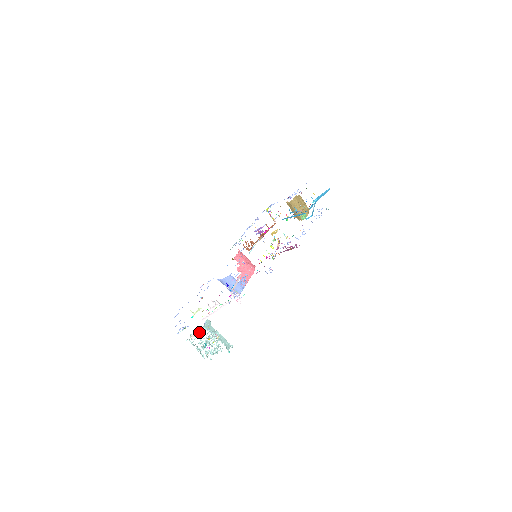
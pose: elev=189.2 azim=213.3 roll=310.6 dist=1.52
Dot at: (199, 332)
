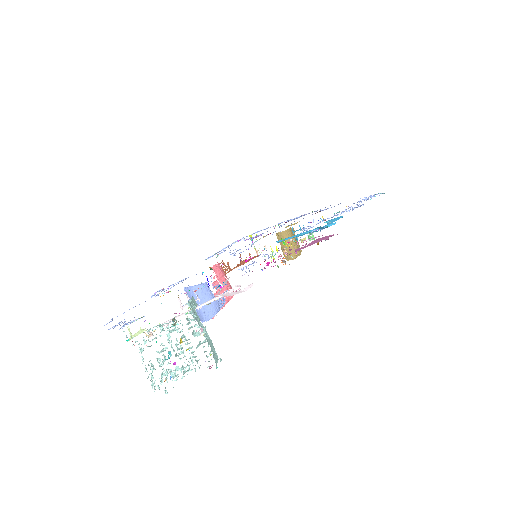
Dot at: occluded
